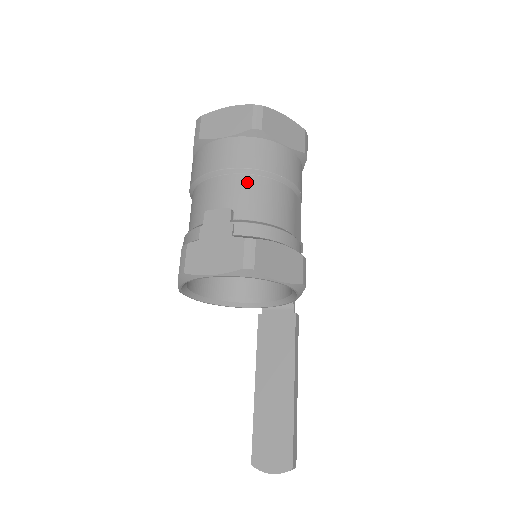
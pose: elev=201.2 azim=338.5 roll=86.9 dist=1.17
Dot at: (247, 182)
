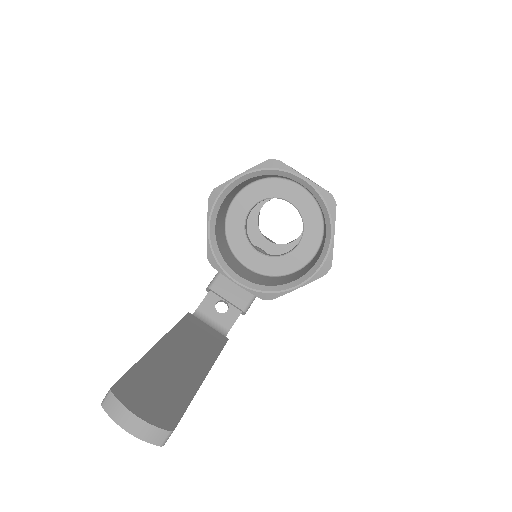
Dot at: occluded
